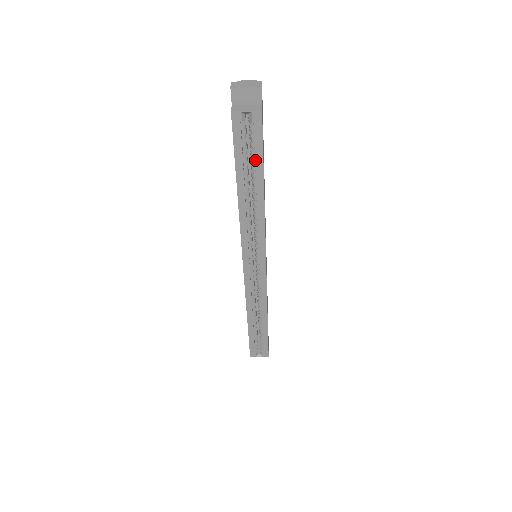
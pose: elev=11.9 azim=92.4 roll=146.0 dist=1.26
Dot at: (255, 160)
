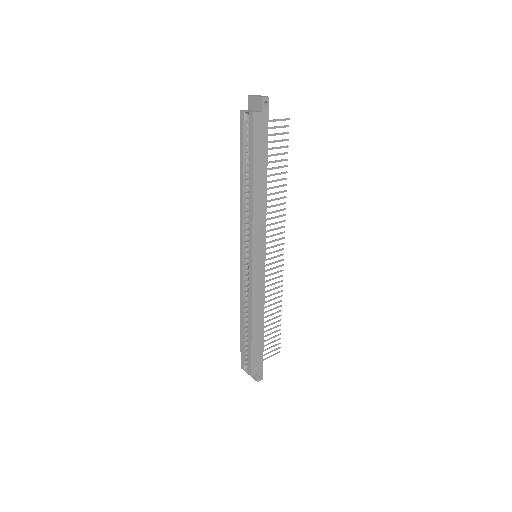
Dot at: (249, 154)
